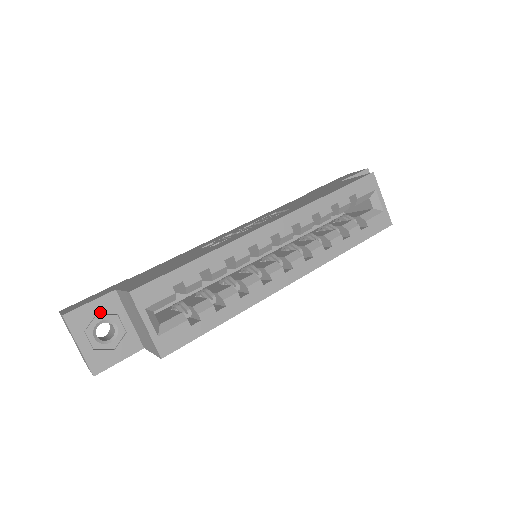
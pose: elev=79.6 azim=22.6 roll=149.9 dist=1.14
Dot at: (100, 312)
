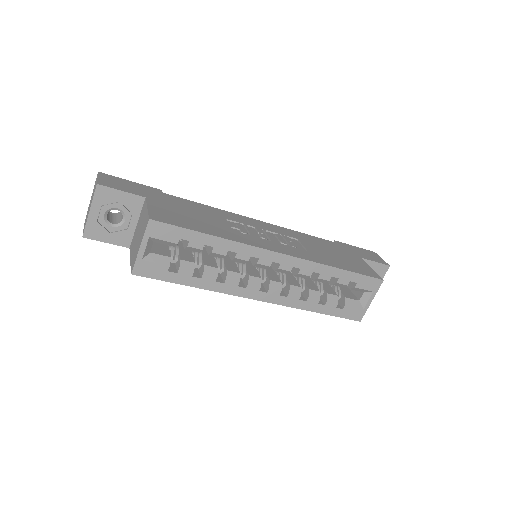
Dot at: (123, 202)
